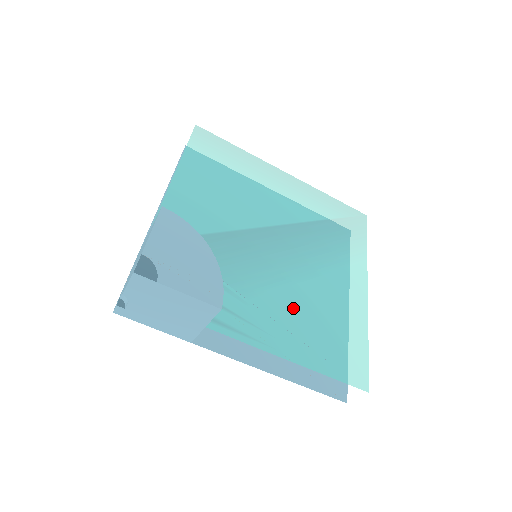
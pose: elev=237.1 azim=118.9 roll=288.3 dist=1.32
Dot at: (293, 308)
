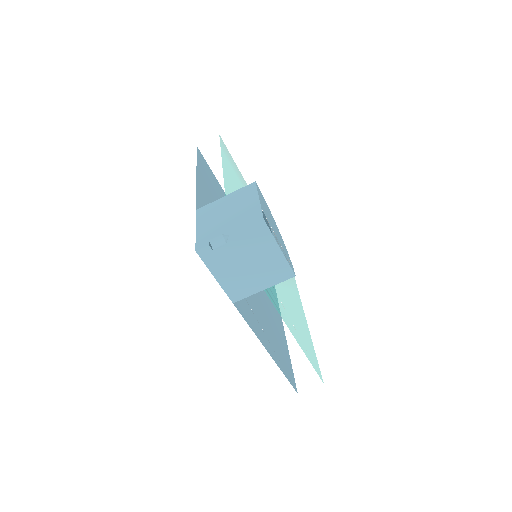
Dot at: (287, 304)
